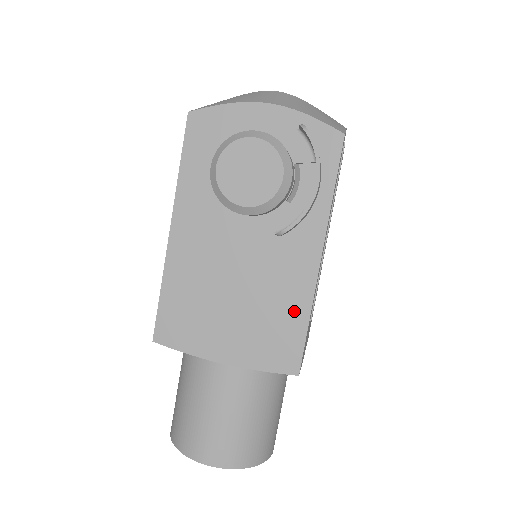
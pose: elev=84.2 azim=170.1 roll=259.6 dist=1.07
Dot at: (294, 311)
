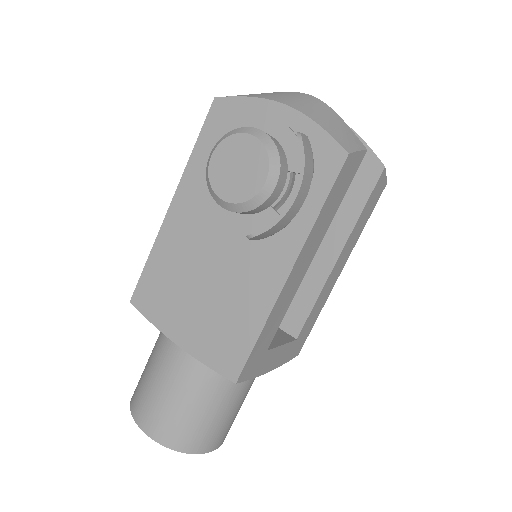
Dot at: (250, 319)
